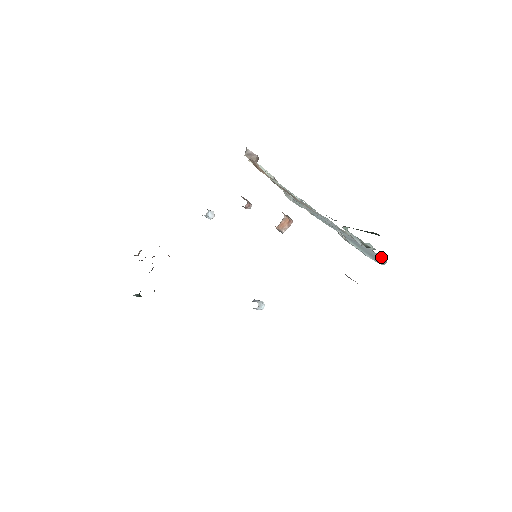
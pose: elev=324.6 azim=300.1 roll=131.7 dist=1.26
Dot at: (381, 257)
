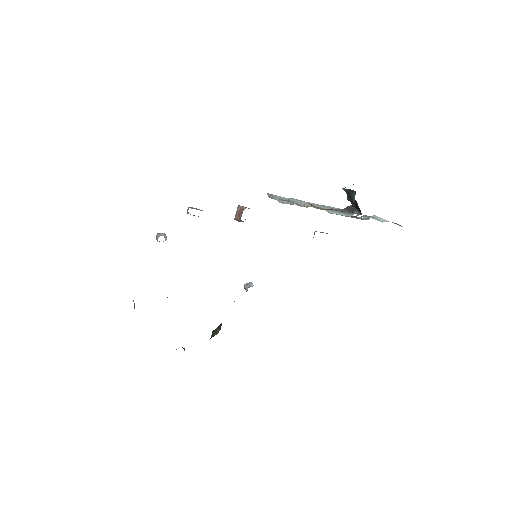
Dot at: occluded
